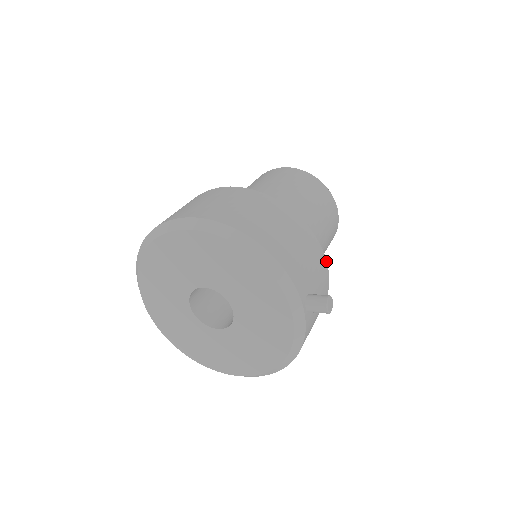
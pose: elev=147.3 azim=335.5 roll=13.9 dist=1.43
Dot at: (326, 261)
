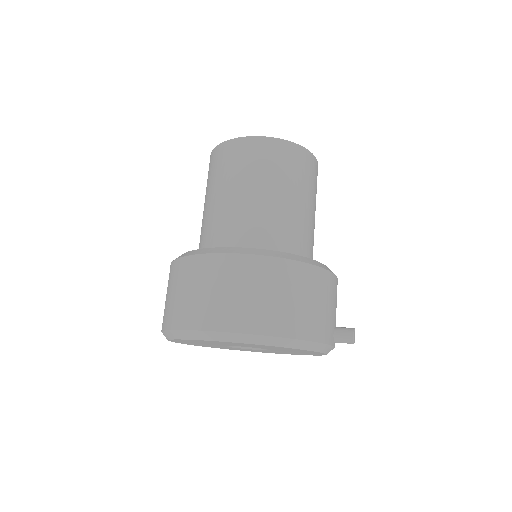
Dot at: (335, 276)
